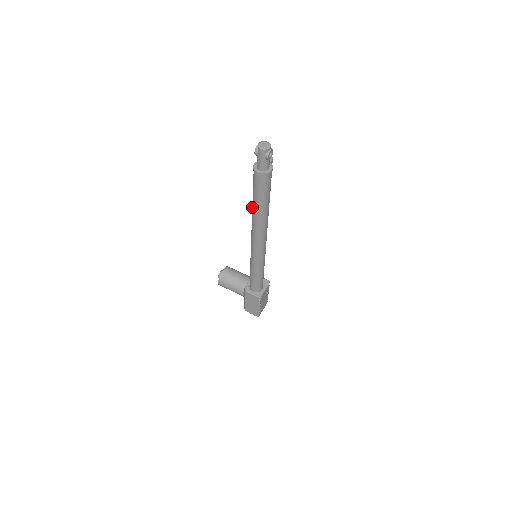
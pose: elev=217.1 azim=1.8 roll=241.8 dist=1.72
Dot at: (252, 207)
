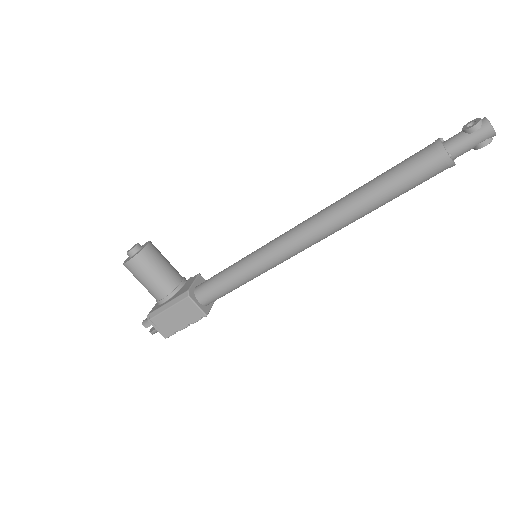
Dot at: (360, 193)
